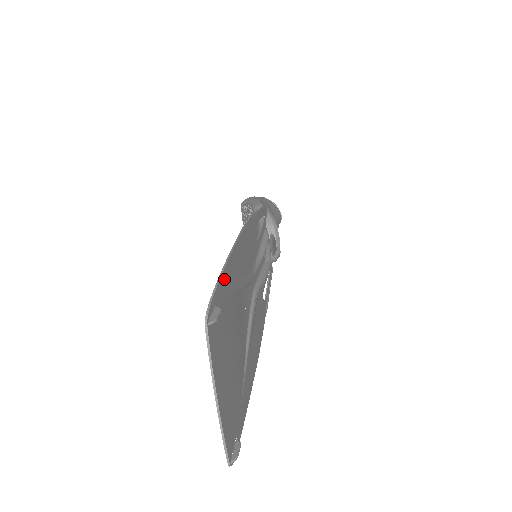
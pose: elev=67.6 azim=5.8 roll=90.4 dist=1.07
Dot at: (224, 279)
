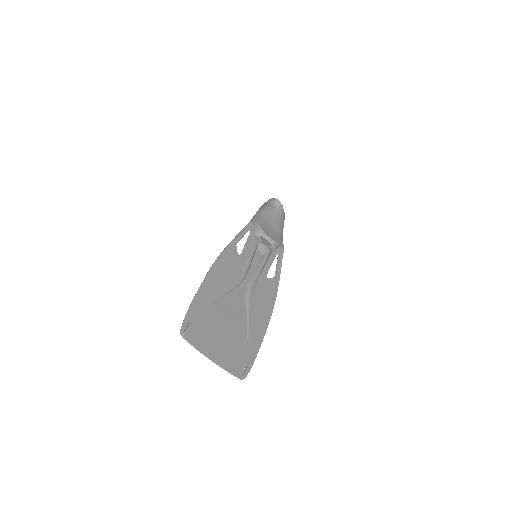
Dot at: (194, 307)
